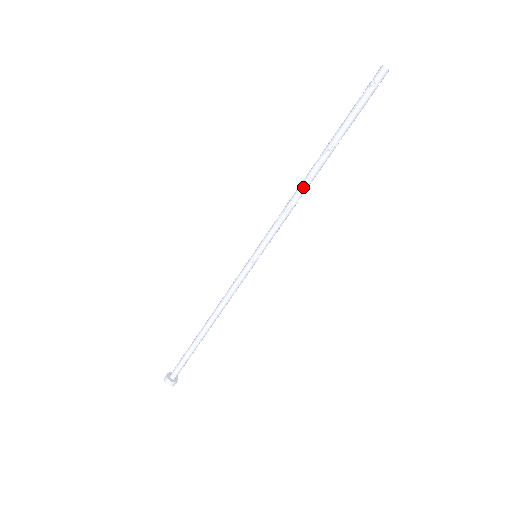
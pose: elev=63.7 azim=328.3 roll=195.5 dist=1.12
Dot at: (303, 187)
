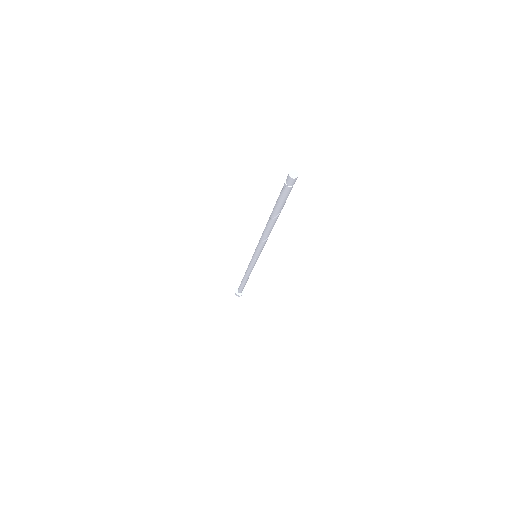
Dot at: (266, 233)
